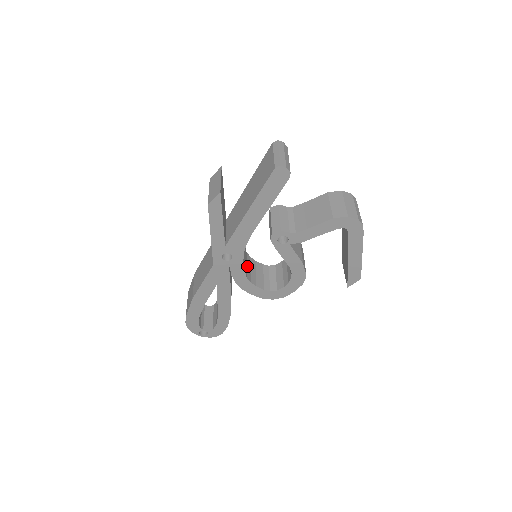
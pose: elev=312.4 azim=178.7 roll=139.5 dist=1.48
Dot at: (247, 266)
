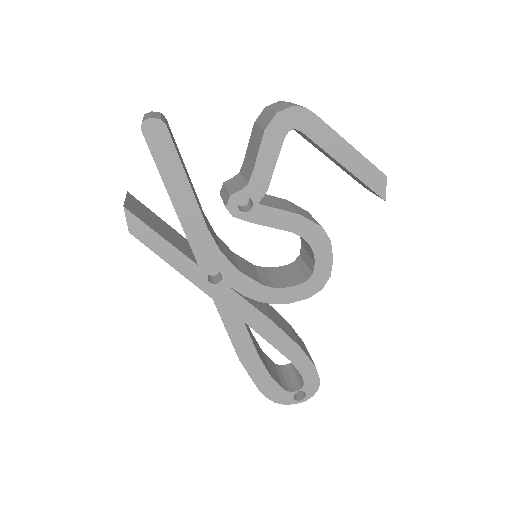
Dot at: (260, 276)
